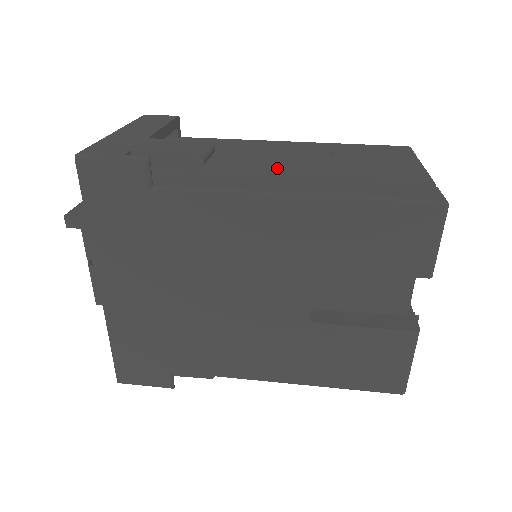
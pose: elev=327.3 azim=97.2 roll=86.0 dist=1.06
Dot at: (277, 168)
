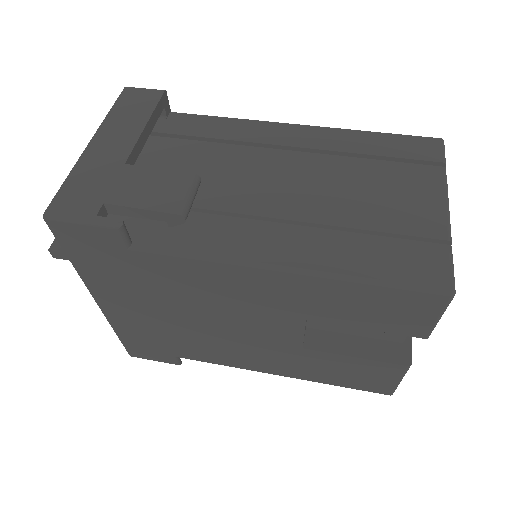
Dot at: (273, 201)
